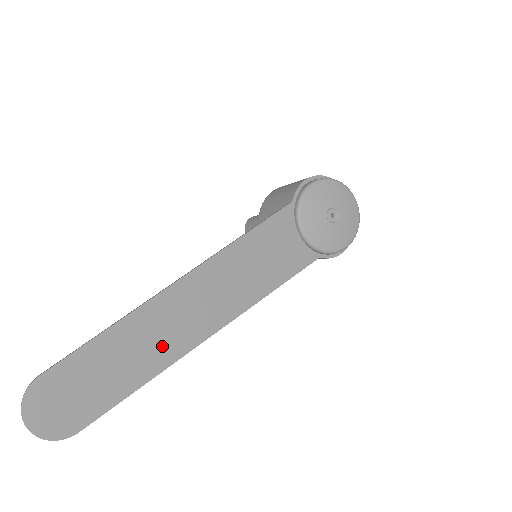
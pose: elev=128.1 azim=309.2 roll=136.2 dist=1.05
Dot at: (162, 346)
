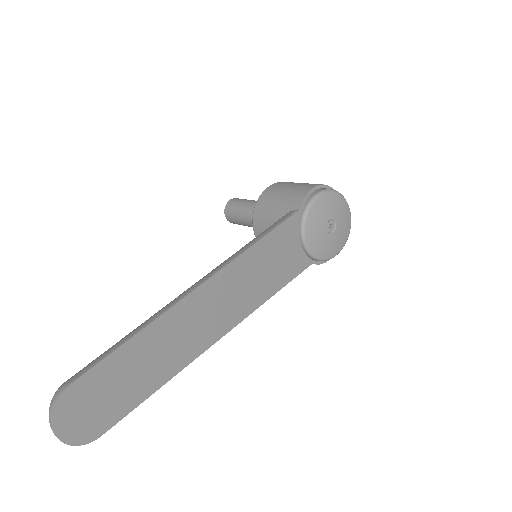
Dot at: (179, 350)
